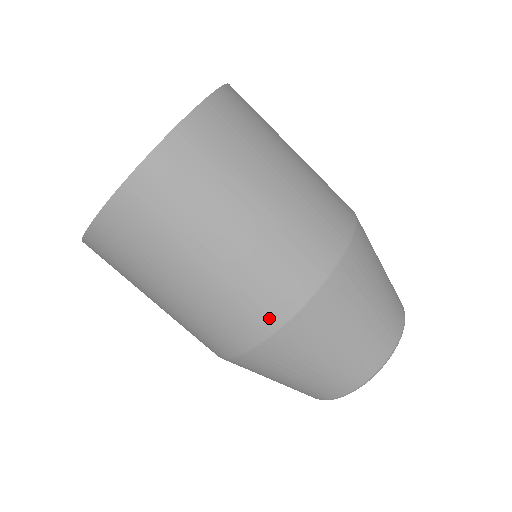
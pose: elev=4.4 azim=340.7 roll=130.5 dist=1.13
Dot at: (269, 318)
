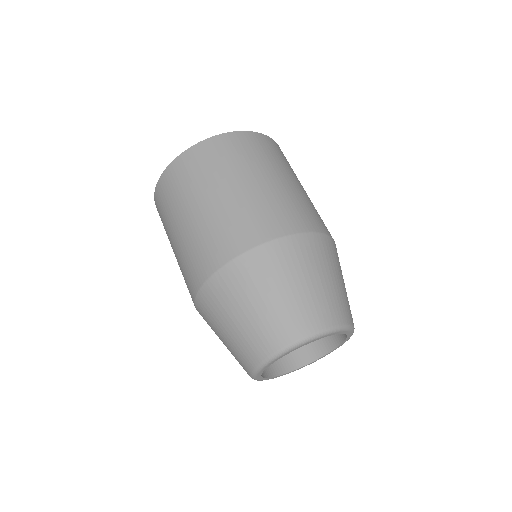
Dot at: (192, 288)
